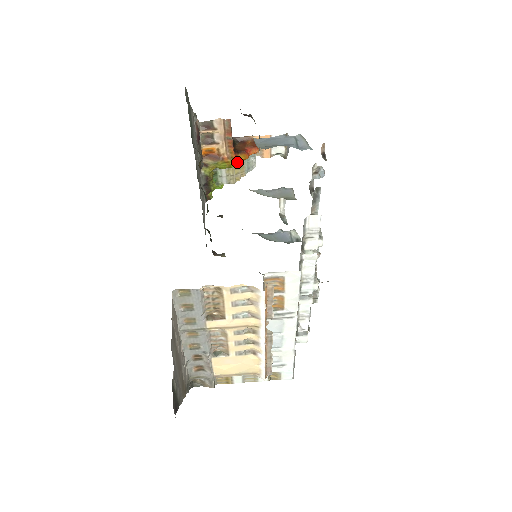
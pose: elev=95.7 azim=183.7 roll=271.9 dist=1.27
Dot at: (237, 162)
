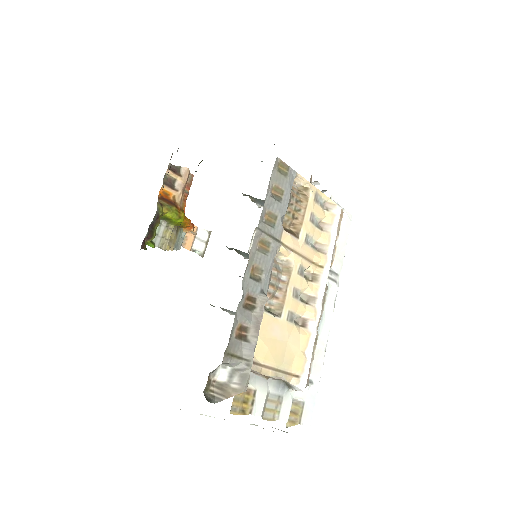
Dot at: (182, 222)
